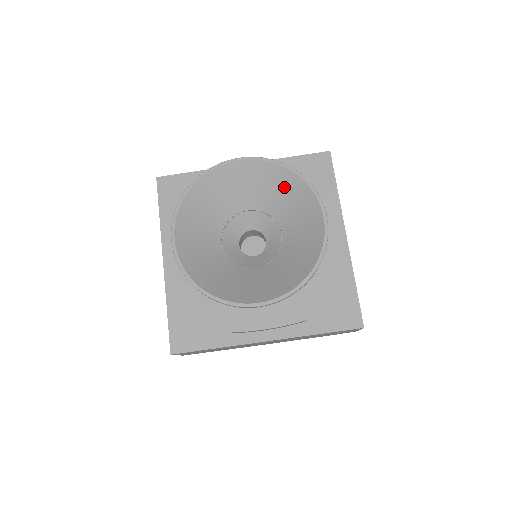
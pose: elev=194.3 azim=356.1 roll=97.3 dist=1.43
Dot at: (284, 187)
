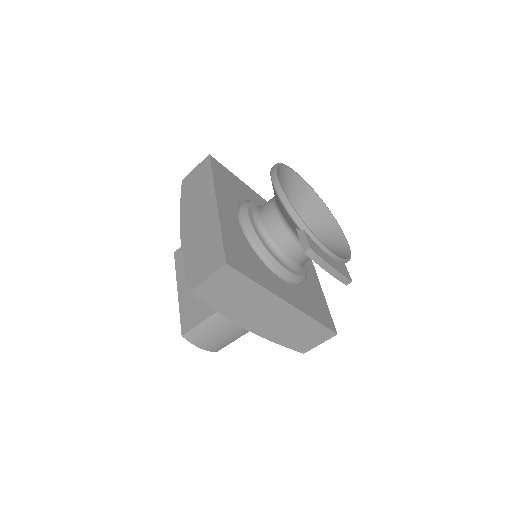
Dot at: (317, 212)
